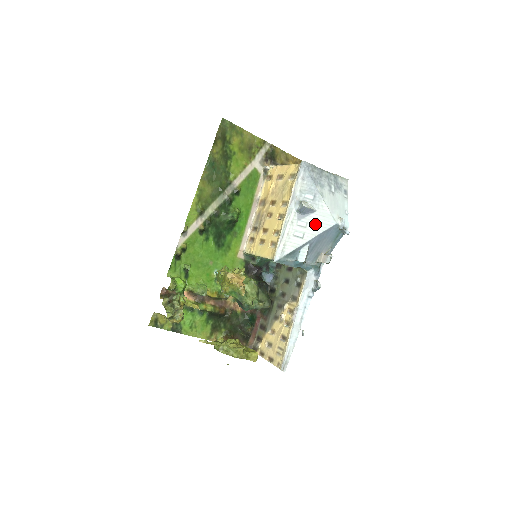
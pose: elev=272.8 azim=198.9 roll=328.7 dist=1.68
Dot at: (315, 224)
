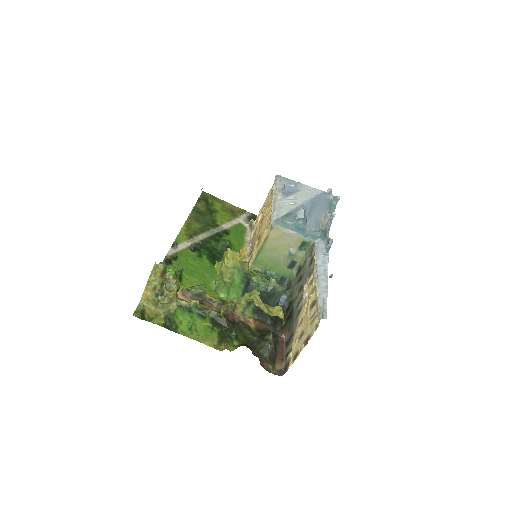
Dot at: (303, 196)
